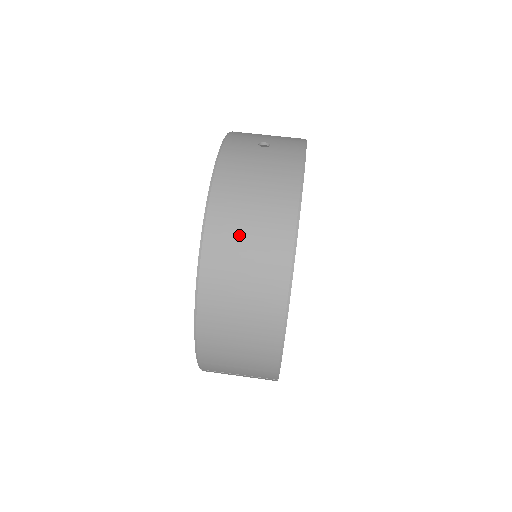
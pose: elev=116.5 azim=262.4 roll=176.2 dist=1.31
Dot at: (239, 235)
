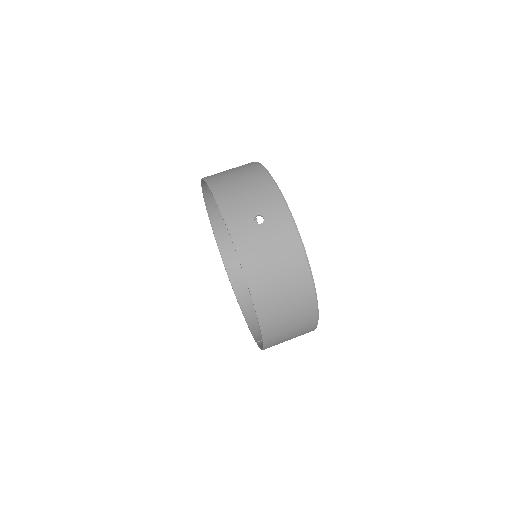
Dot at: (280, 303)
